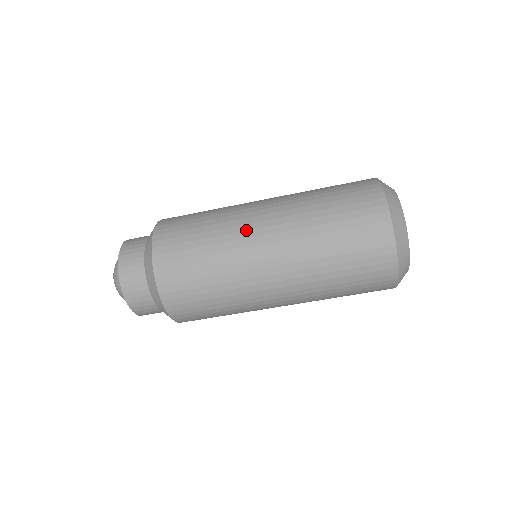
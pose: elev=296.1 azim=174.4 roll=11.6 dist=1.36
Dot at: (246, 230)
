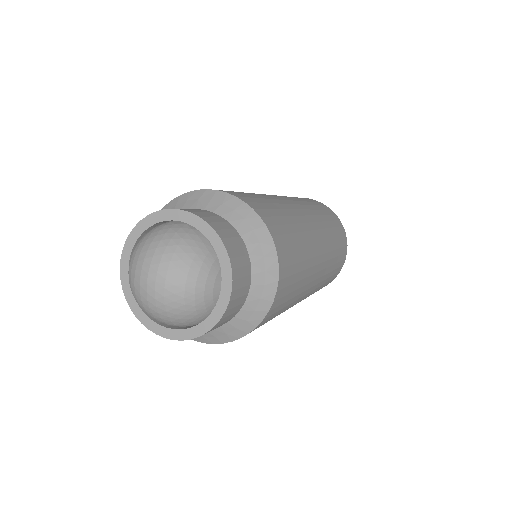
Dot at: occluded
